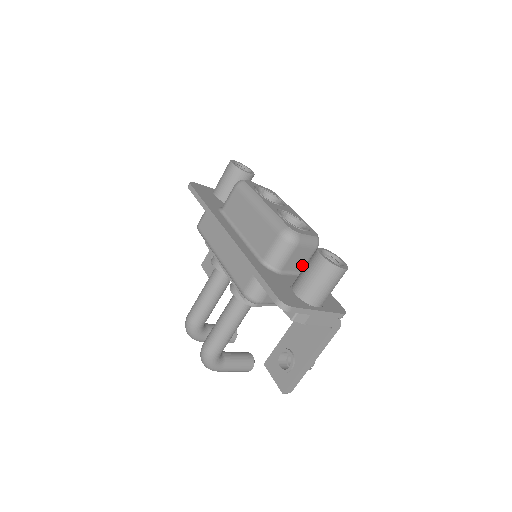
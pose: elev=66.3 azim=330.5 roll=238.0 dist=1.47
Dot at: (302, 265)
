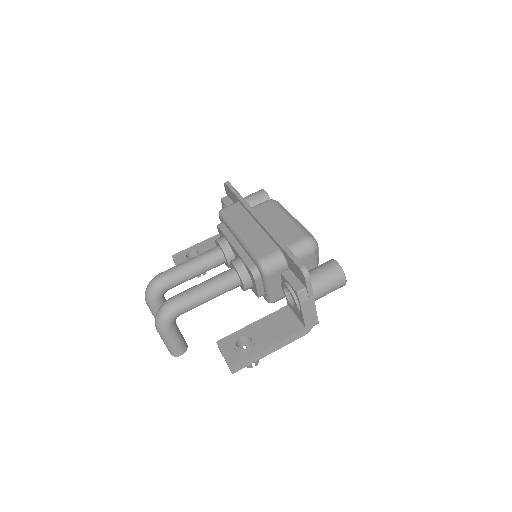
Dot at: occluded
